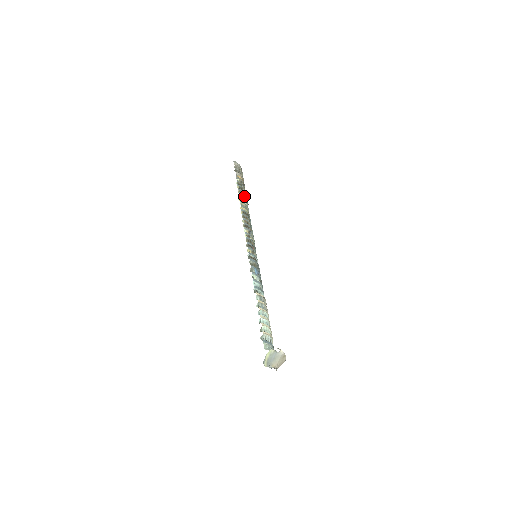
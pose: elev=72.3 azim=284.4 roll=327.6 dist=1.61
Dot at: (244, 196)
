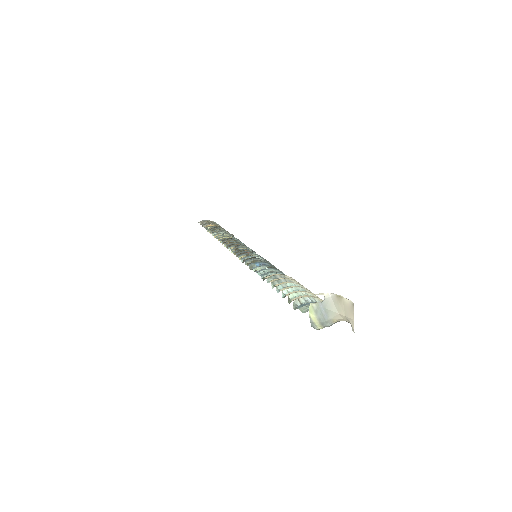
Dot at: (220, 232)
